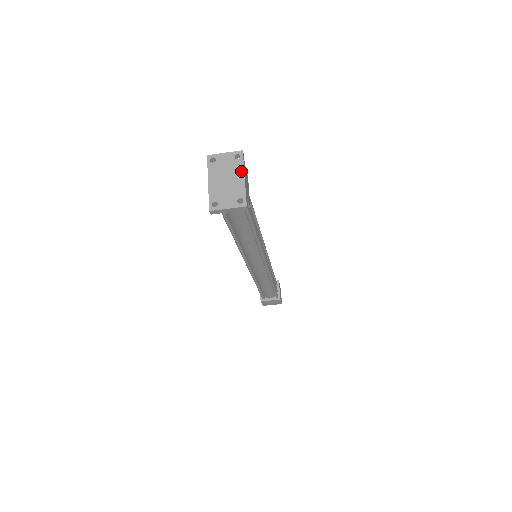
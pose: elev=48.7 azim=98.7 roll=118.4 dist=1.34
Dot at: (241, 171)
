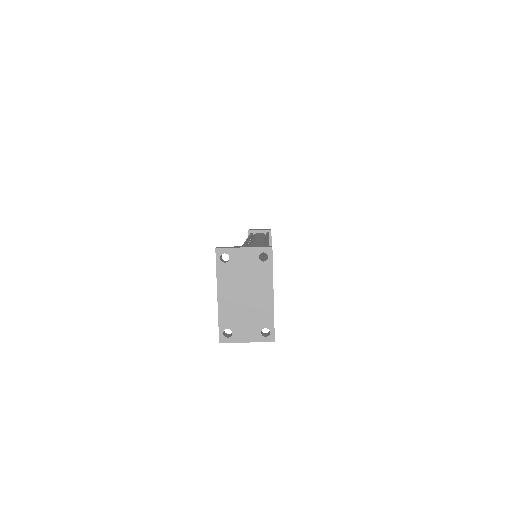
Dot at: (268, 283)
